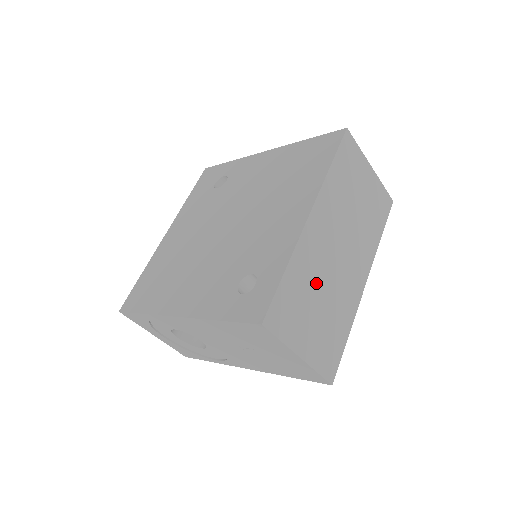
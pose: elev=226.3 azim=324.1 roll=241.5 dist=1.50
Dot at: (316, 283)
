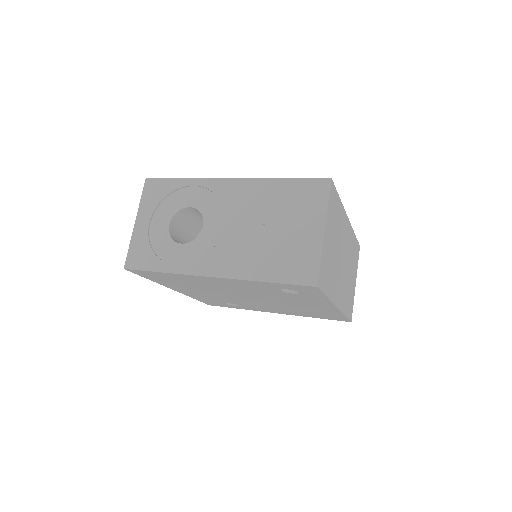
Dot at: (338, 238)
